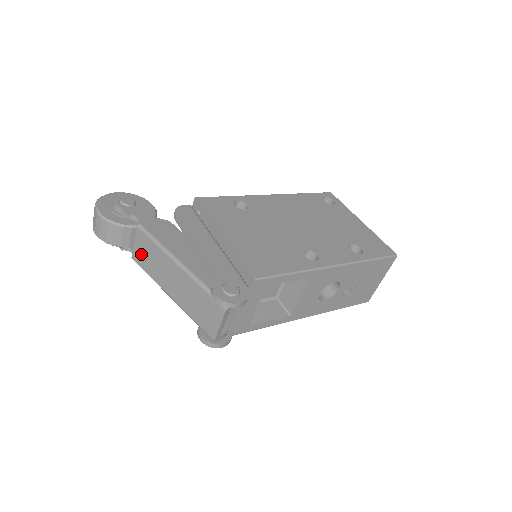
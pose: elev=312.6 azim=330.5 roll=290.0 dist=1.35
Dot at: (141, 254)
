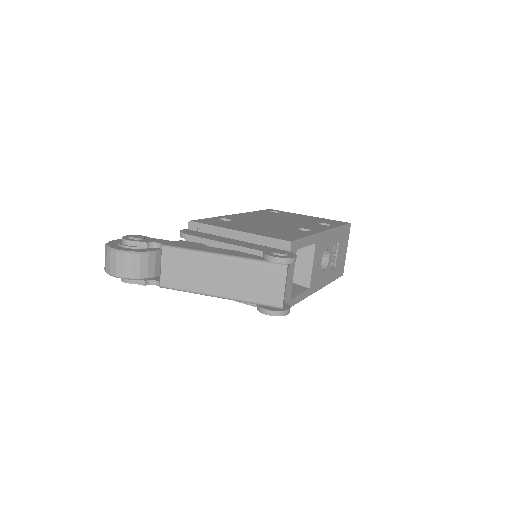
Dot at: (173, 274)
